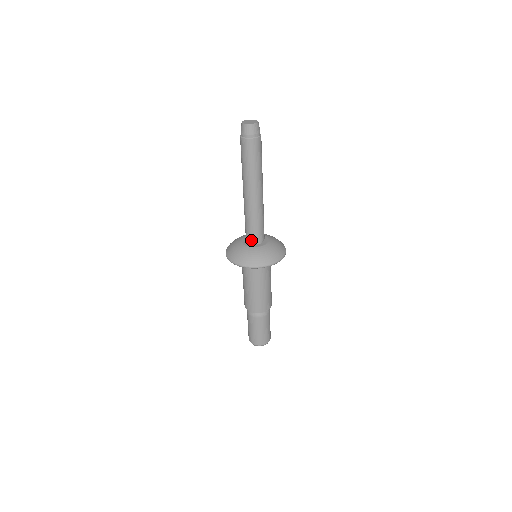
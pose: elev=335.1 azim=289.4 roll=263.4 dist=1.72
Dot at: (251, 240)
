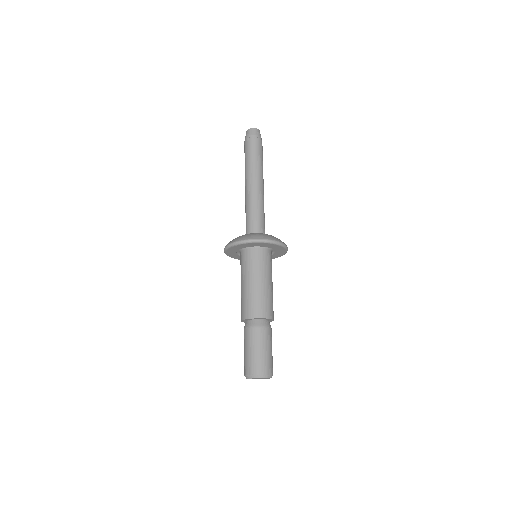
Dot at: (246, 233)
